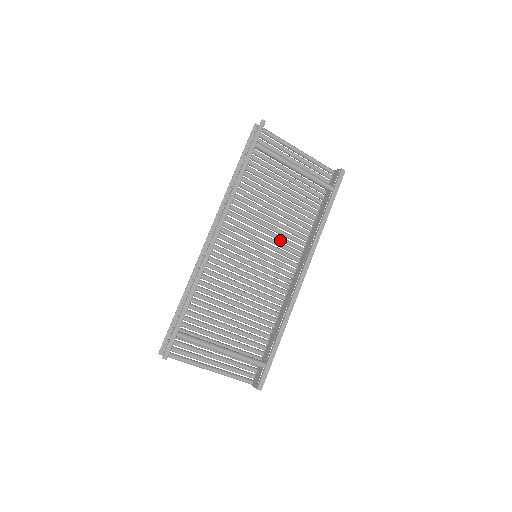
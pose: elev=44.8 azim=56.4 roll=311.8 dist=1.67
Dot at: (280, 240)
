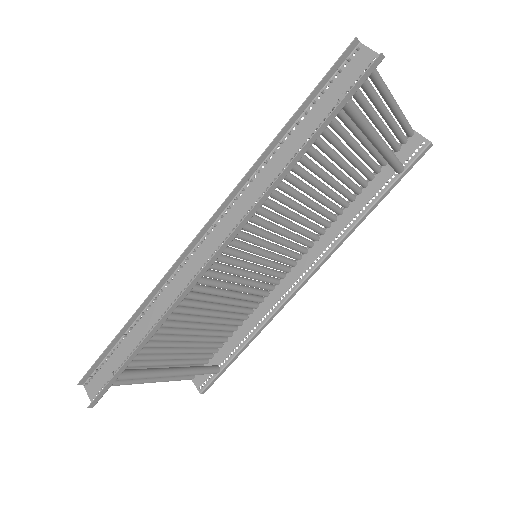
Dot at: occluded
